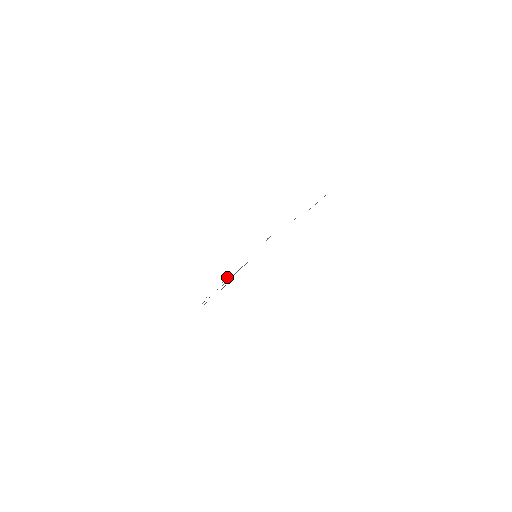
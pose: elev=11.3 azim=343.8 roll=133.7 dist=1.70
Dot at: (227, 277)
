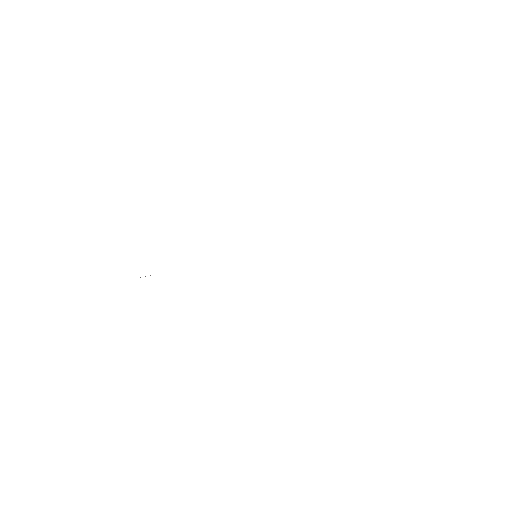
Dot at: occluded
